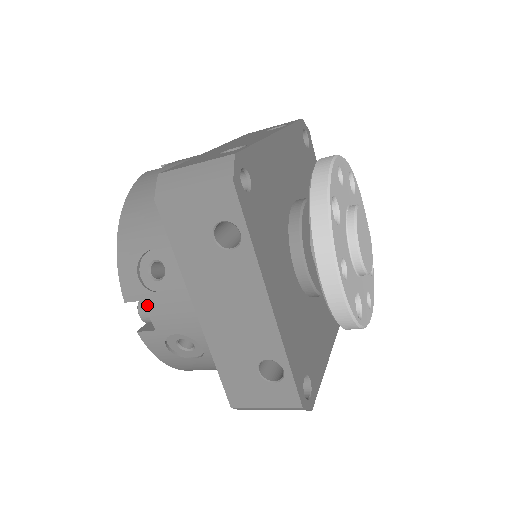
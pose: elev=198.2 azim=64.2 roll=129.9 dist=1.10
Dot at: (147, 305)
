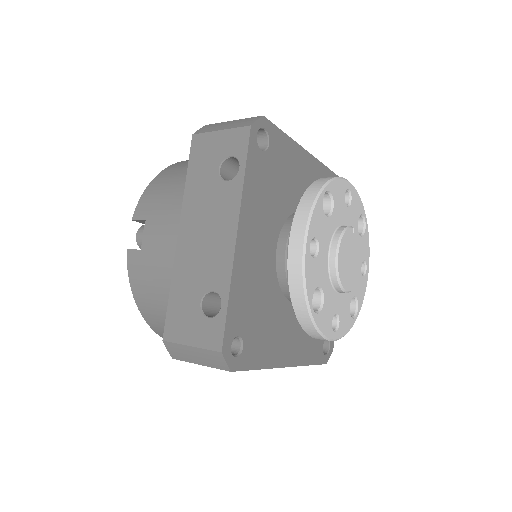
Dot at: occluded
